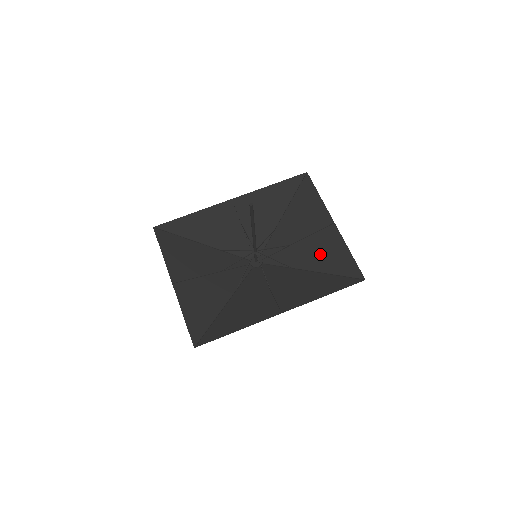
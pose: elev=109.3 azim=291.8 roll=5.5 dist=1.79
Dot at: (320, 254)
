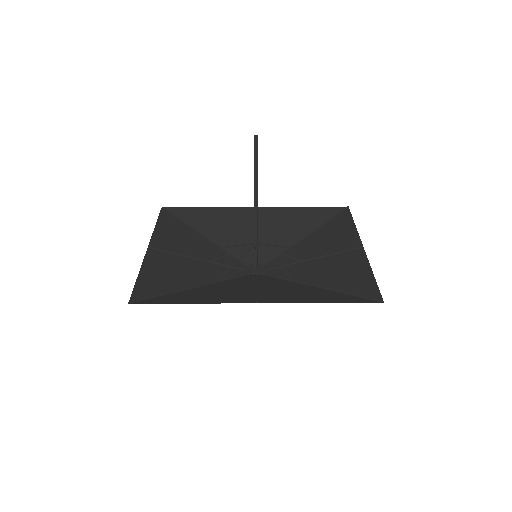
Dot at: (334, 272)
